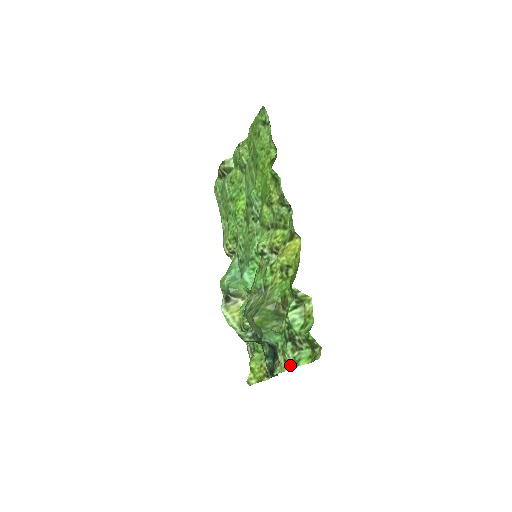
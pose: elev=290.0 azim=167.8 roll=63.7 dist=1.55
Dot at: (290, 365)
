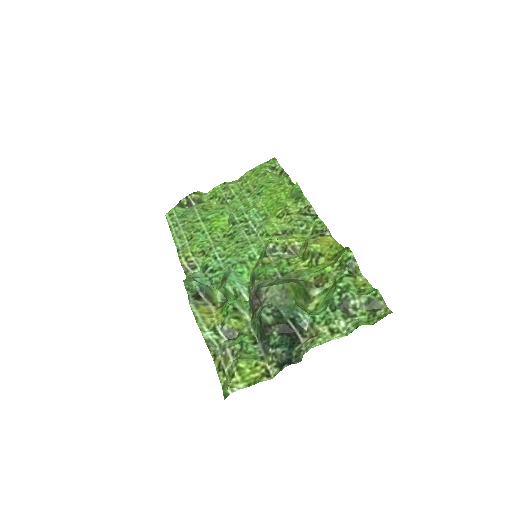
Dot at: (339, 333)
